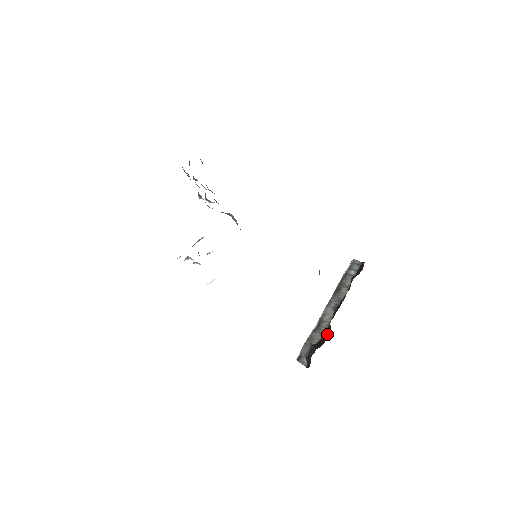
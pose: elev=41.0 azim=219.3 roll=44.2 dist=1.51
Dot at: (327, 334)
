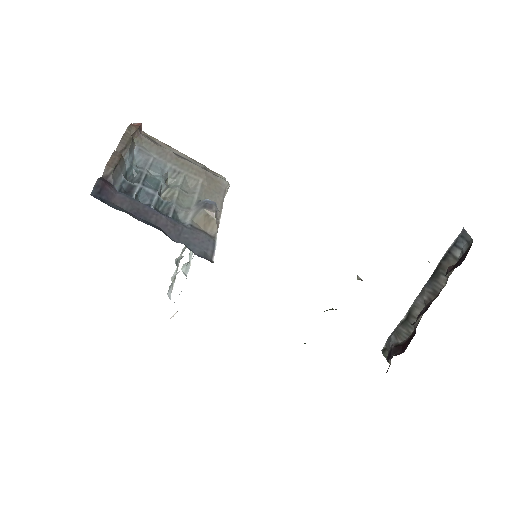
Dot at: (410, 340)
